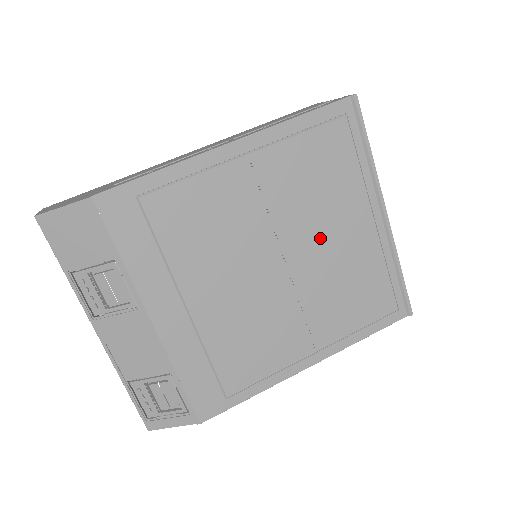
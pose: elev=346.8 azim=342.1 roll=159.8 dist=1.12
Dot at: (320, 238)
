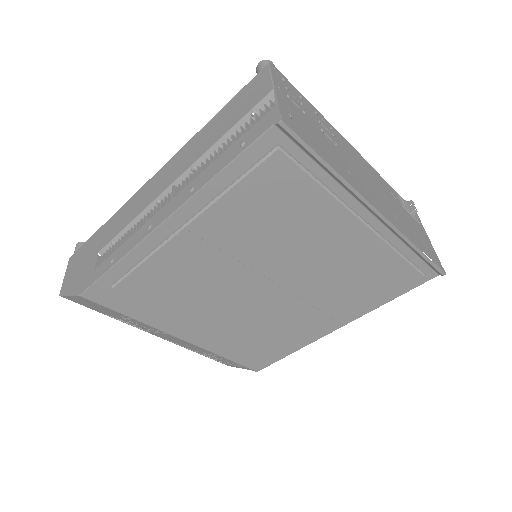
Dot at: (302, 257)
